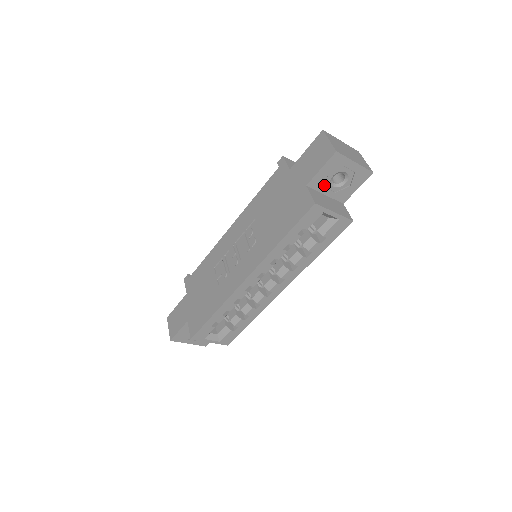
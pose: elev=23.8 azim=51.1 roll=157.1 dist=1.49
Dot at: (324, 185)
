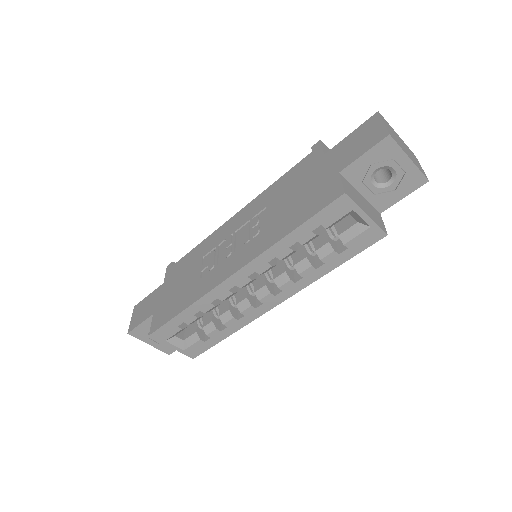
Dot at: (362, 179)
